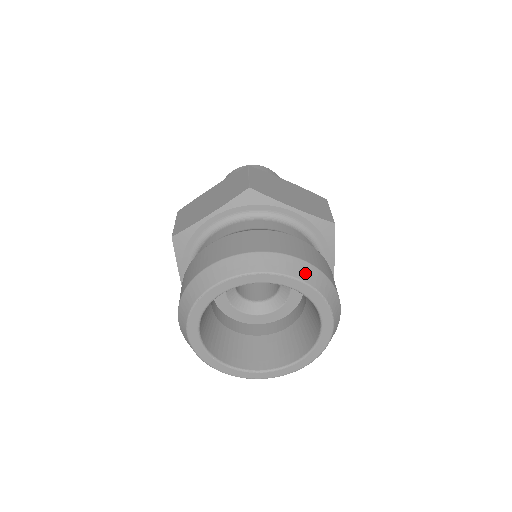
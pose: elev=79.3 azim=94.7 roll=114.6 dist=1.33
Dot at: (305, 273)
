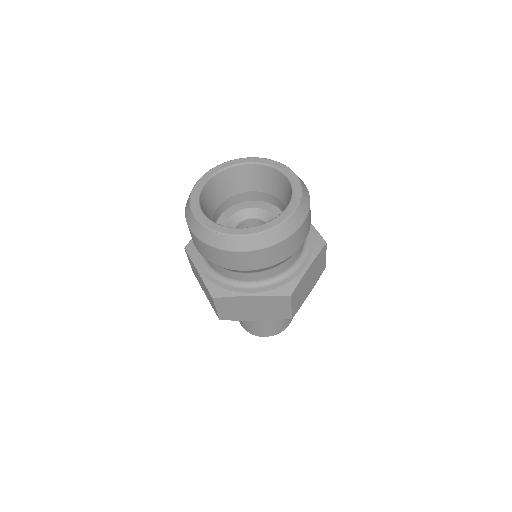
Dot at: occluded
